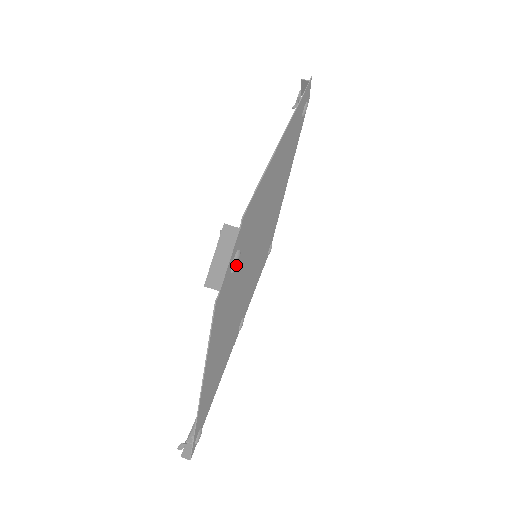
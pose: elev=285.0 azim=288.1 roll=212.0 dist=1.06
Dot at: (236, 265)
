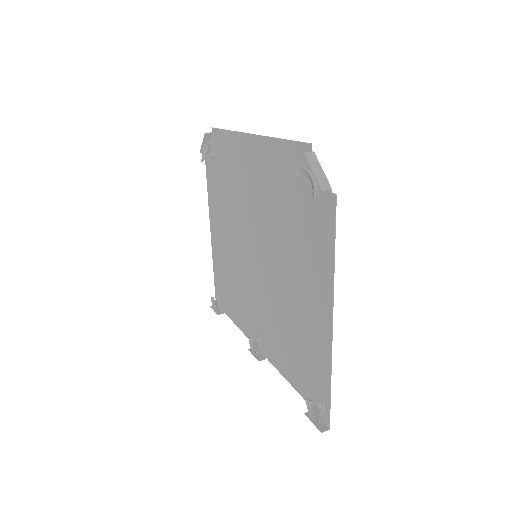
Dot at: (317, 185)
